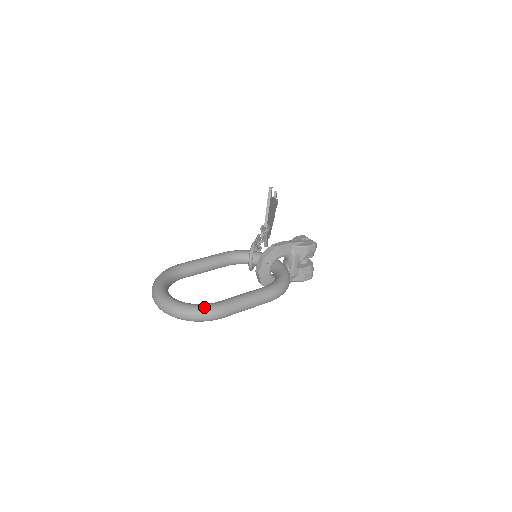
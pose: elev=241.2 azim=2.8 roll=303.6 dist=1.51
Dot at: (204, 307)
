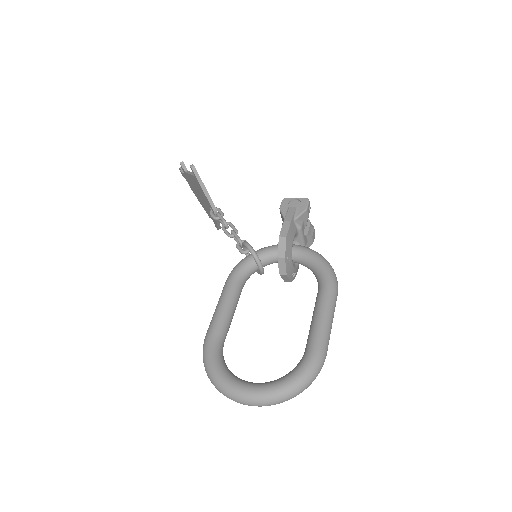
Dot at: (308, 367)
